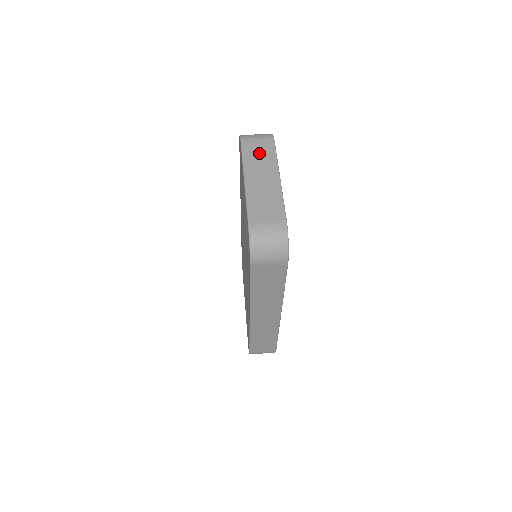
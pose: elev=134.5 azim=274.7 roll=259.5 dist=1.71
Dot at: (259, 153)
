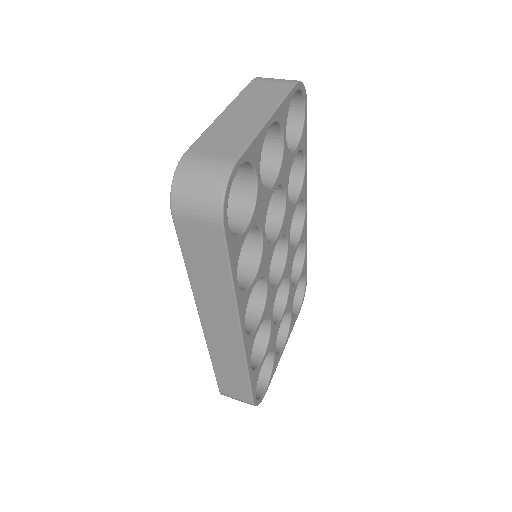
Dot at: (264, 92)
